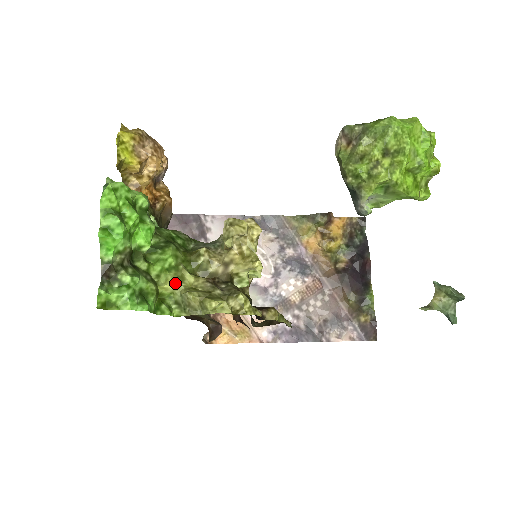
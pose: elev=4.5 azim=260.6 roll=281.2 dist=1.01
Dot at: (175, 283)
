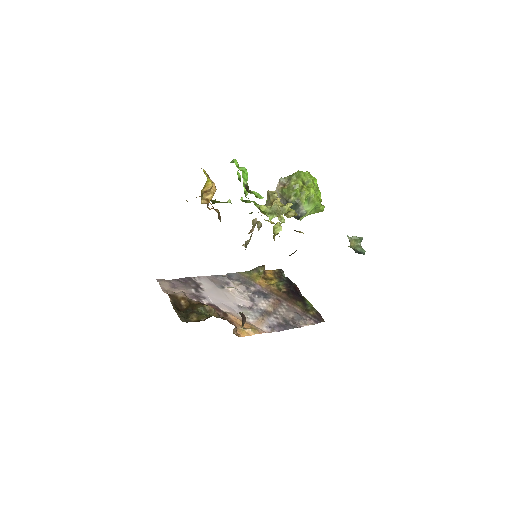
Dot at: (265, 206)
